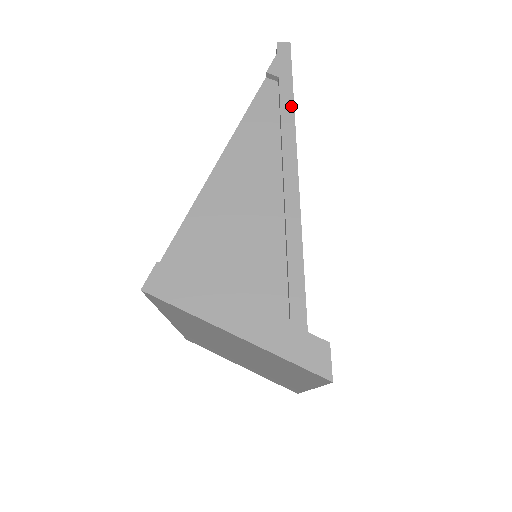
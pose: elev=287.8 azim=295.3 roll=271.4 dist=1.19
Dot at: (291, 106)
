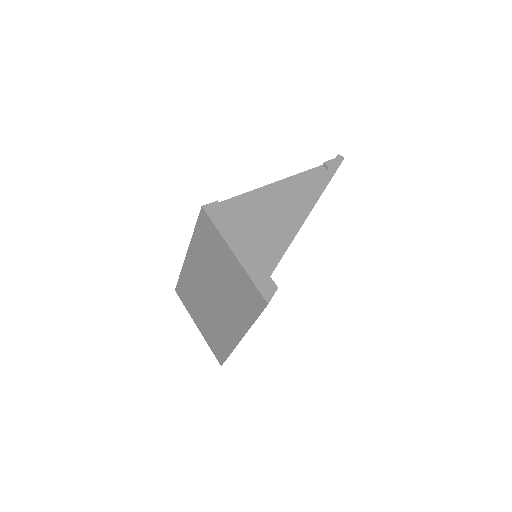
Dot at: (327, 183)
